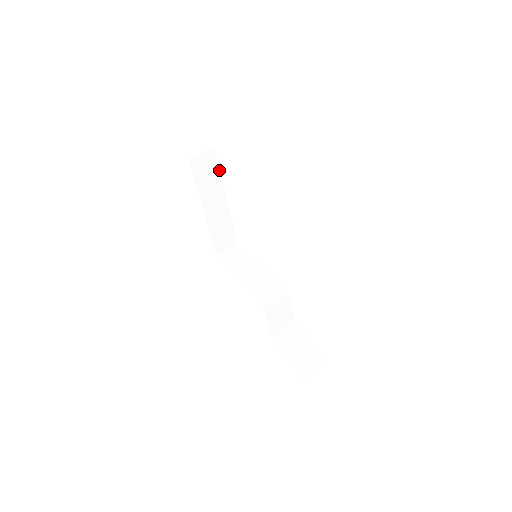
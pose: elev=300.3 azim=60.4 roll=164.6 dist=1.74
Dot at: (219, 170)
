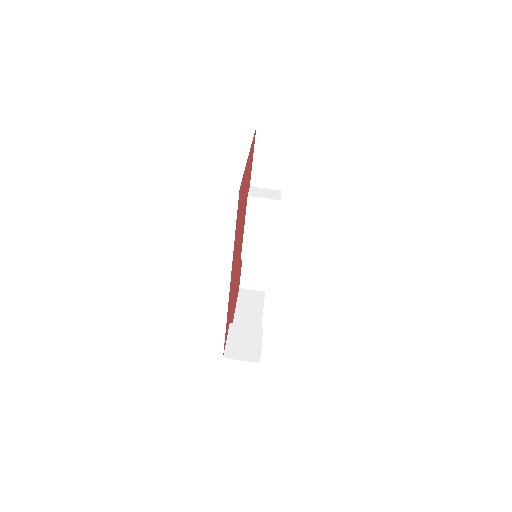
Dot at: occluded
